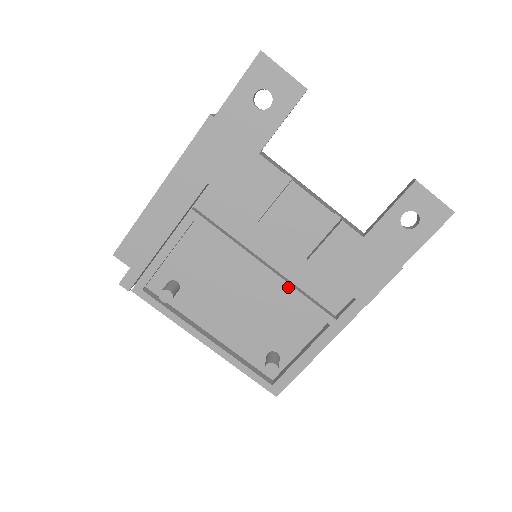
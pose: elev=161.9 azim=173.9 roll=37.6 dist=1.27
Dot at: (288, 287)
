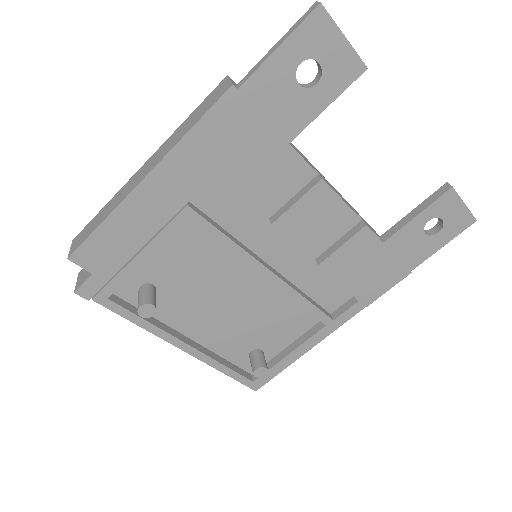
Dot at: (291, 291)
